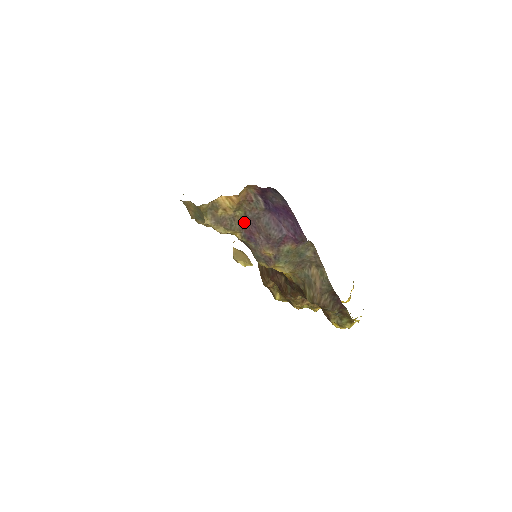
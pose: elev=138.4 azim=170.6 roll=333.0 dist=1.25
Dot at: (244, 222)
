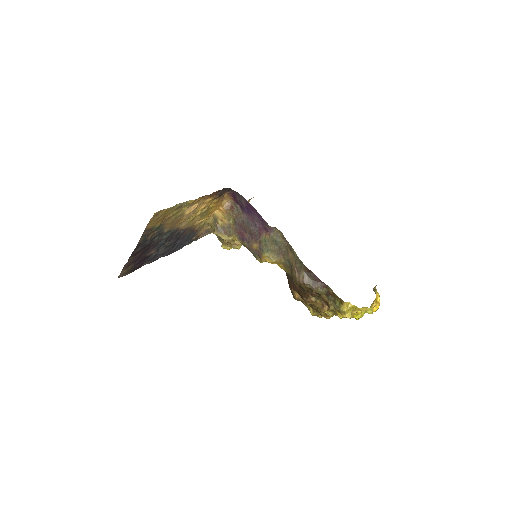
Dot at: (236, 227)
